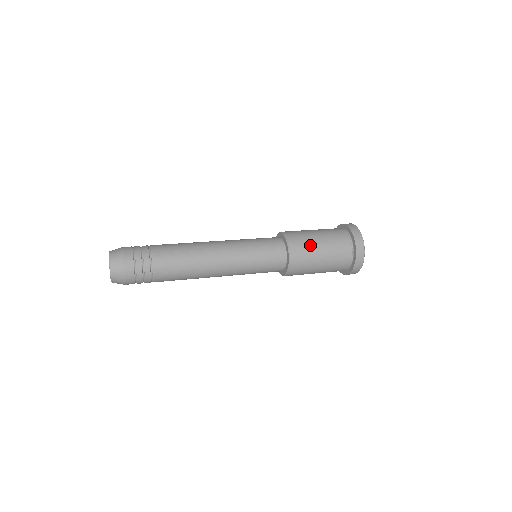
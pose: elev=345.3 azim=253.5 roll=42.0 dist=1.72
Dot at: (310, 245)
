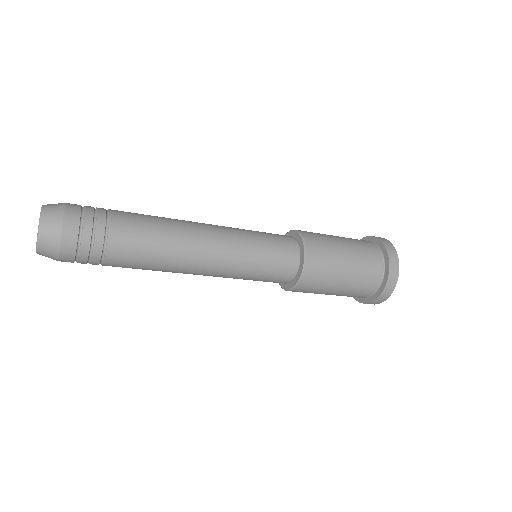
Dot at: (332, 270)
